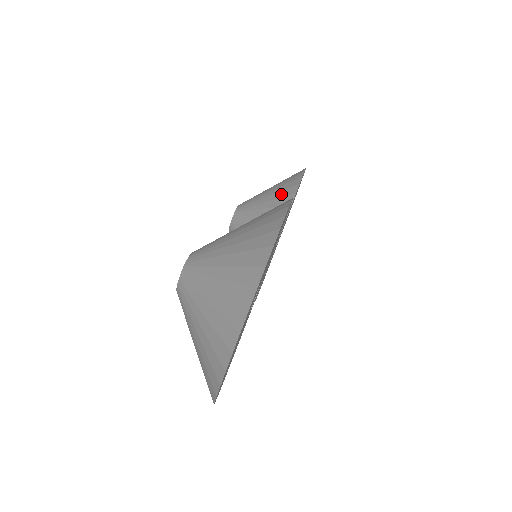
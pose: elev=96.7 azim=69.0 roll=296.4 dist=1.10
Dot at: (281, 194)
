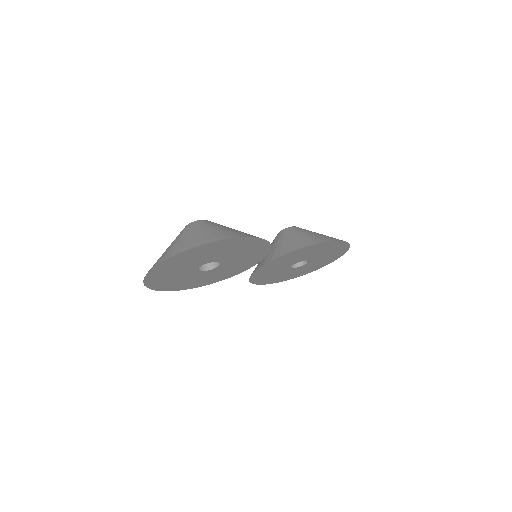
Dot at: (307, 240)
